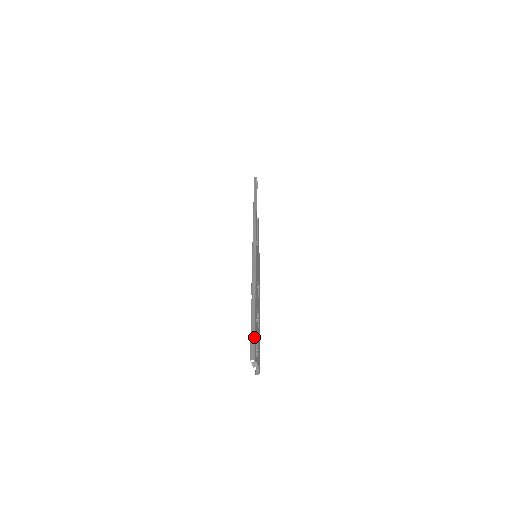
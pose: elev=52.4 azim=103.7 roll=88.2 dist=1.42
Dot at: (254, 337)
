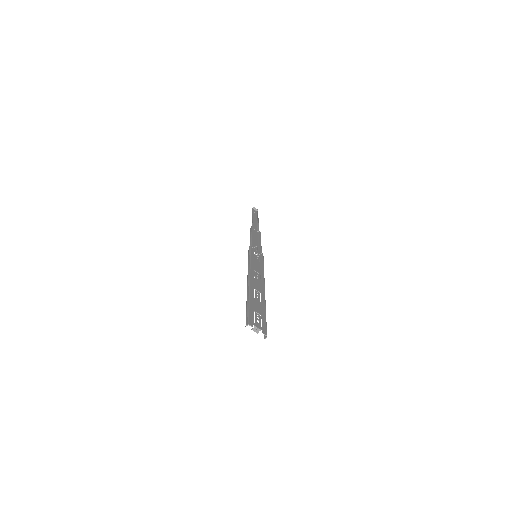
Dot at: (248, 309)
